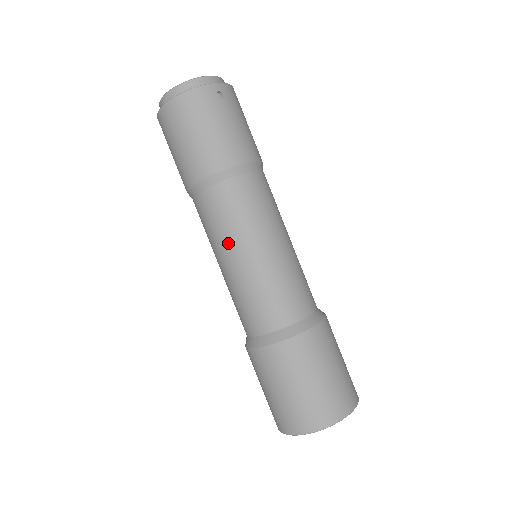
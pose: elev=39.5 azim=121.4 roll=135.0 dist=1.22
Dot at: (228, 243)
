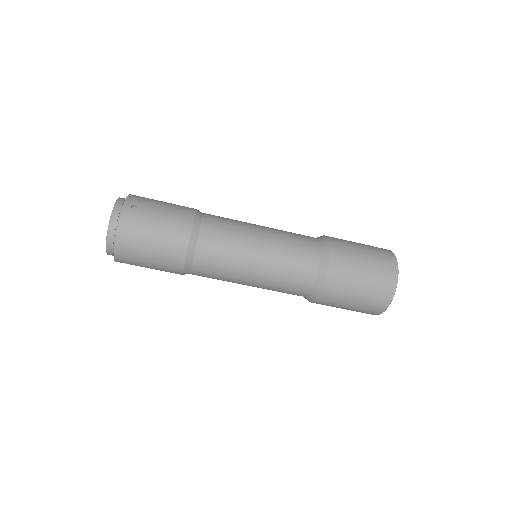
Dot at: (239, 269)
